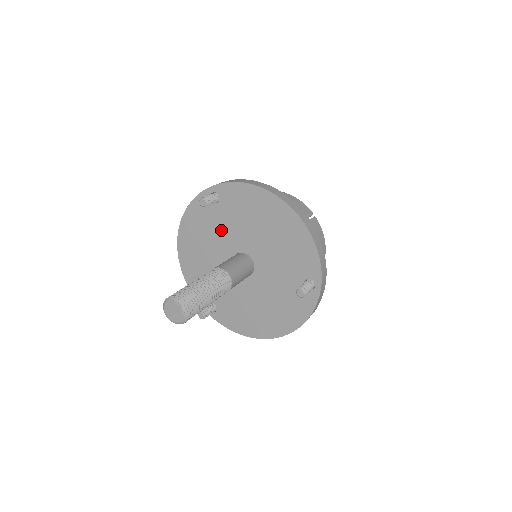
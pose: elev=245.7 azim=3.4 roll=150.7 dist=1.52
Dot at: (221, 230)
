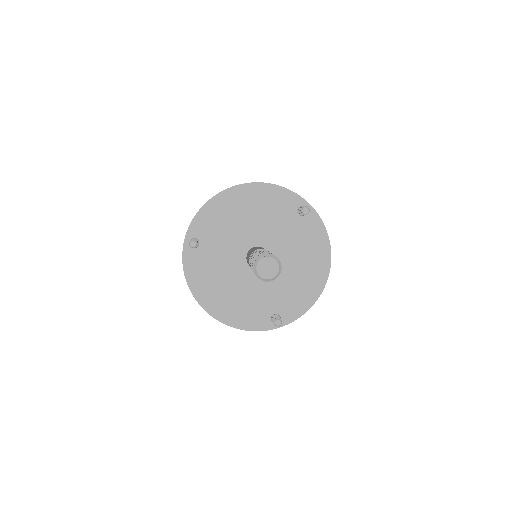
Dot at: (221, 257)
